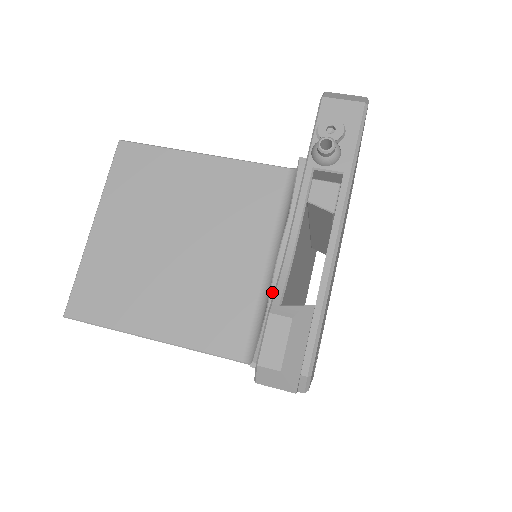
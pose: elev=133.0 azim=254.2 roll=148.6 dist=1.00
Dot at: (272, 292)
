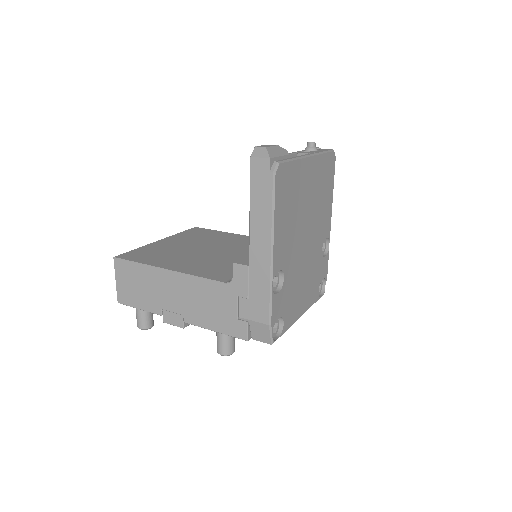
Dot at: occluded
